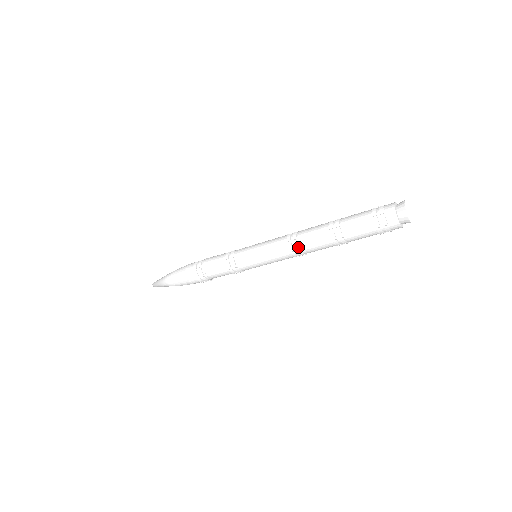
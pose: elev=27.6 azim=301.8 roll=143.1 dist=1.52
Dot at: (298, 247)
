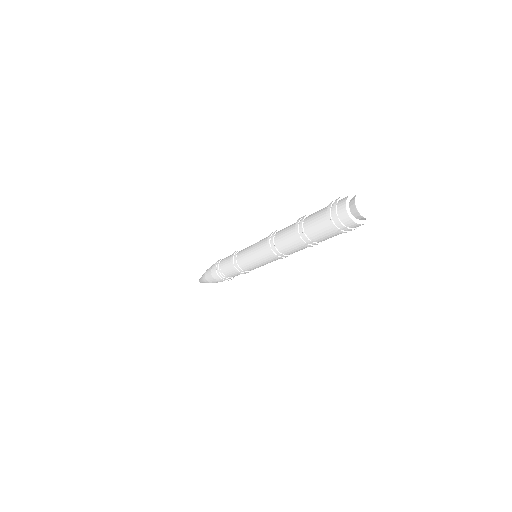
Dot at: (273, 243)
